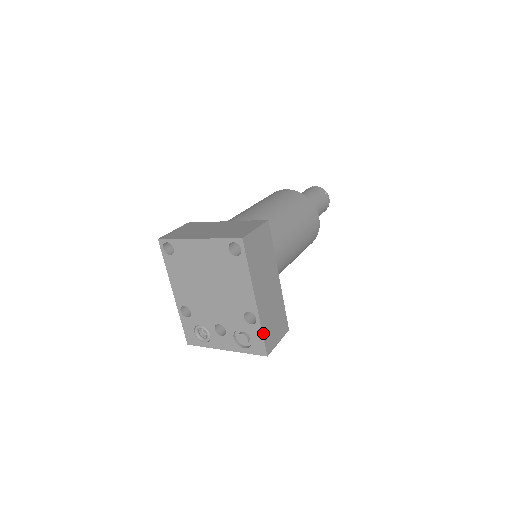
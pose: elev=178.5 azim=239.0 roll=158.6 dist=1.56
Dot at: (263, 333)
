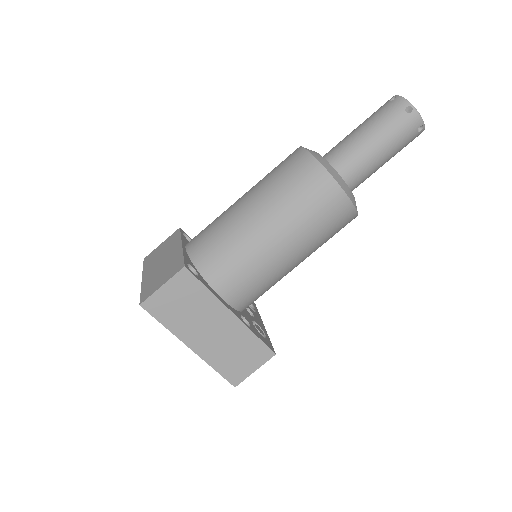
Dot at: (218, 371)
